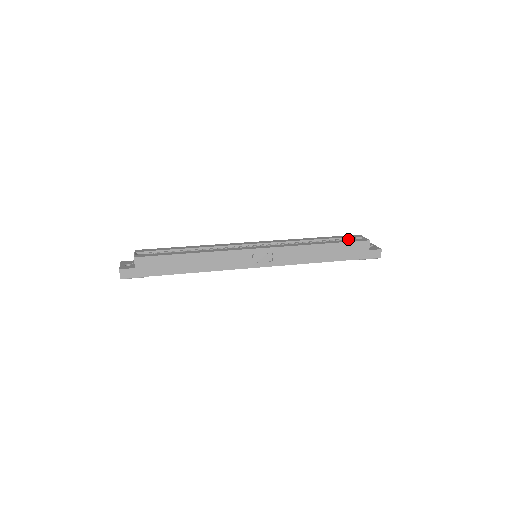
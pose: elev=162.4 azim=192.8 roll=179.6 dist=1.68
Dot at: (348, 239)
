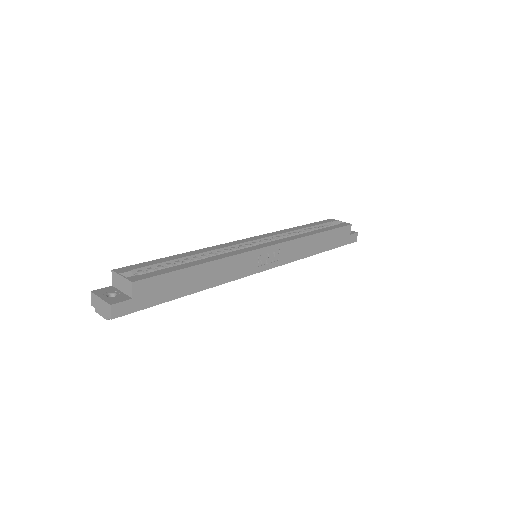
Dot at: (327, 225)
